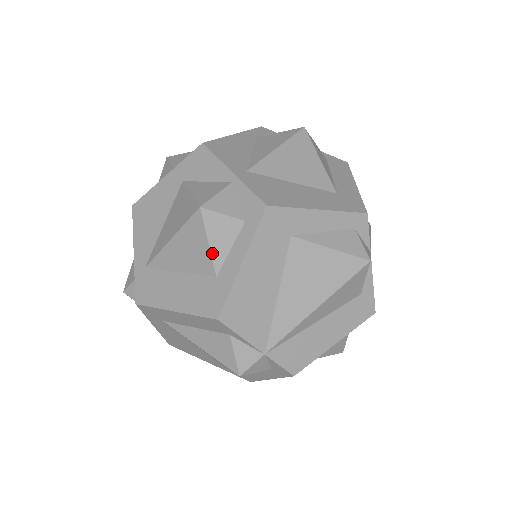
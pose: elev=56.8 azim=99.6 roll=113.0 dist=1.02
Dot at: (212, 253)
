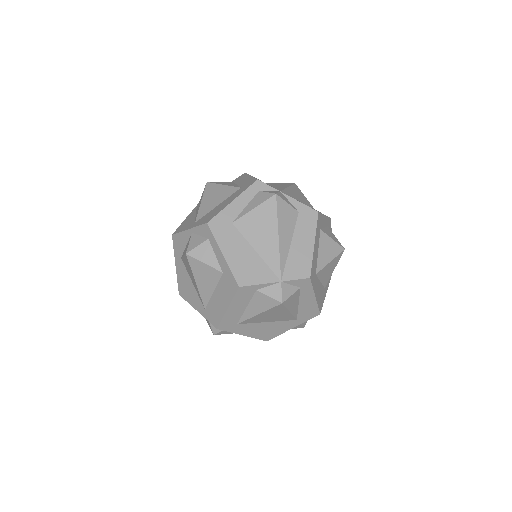
Dot at: (210, 266)
